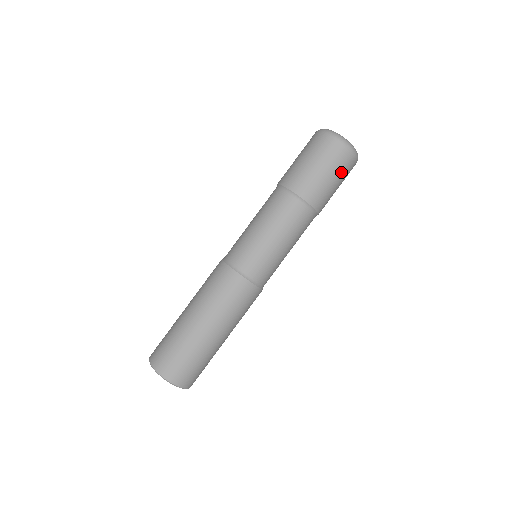
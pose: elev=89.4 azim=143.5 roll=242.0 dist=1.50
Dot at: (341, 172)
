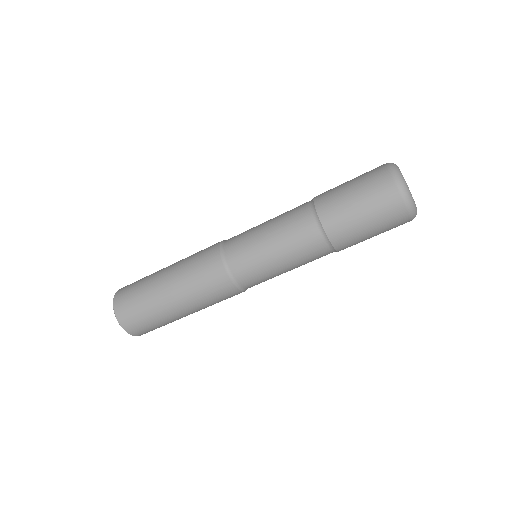
Dot at: (386, 228)
